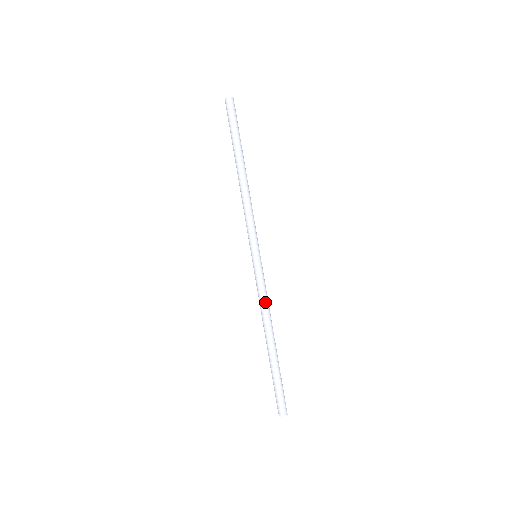
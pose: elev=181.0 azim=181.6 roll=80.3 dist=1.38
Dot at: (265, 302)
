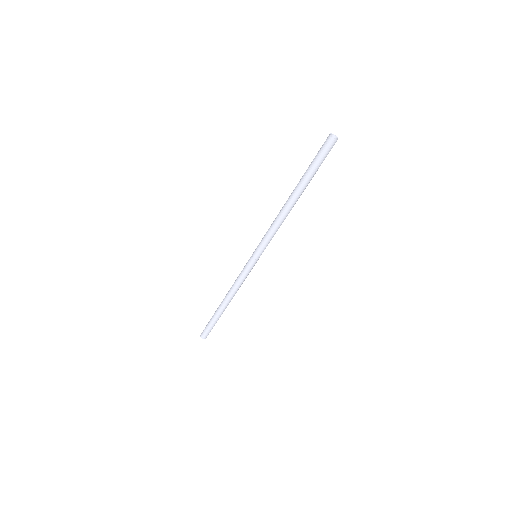
Dot at: occluded
